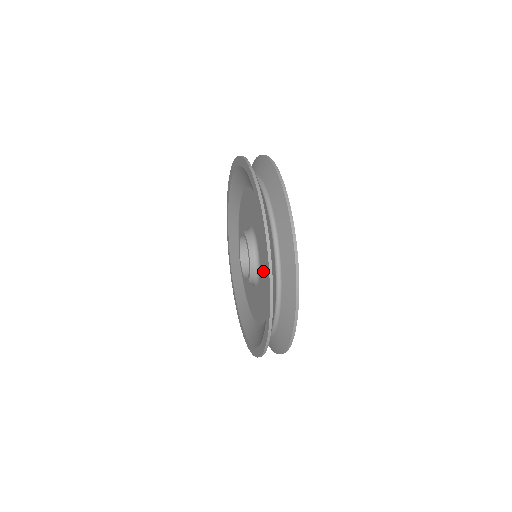
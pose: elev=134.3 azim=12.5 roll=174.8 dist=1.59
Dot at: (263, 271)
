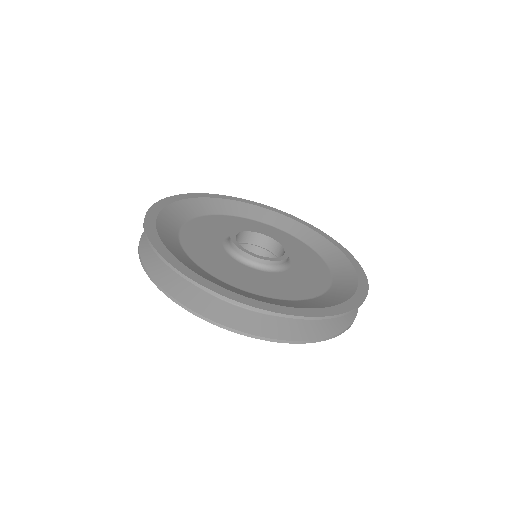
Dot at: occluded
